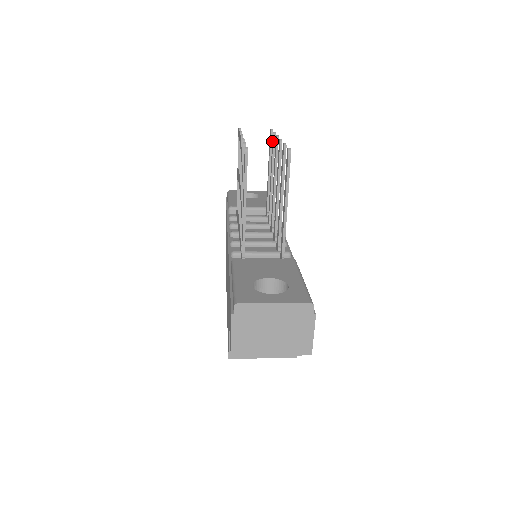
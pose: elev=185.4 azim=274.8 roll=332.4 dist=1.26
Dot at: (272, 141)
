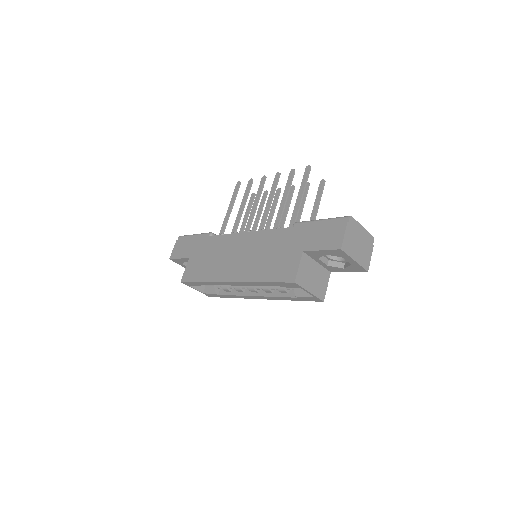
Dot at: (263, 196)
